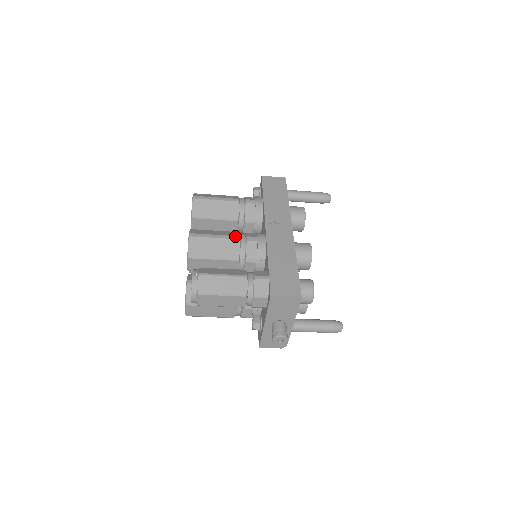
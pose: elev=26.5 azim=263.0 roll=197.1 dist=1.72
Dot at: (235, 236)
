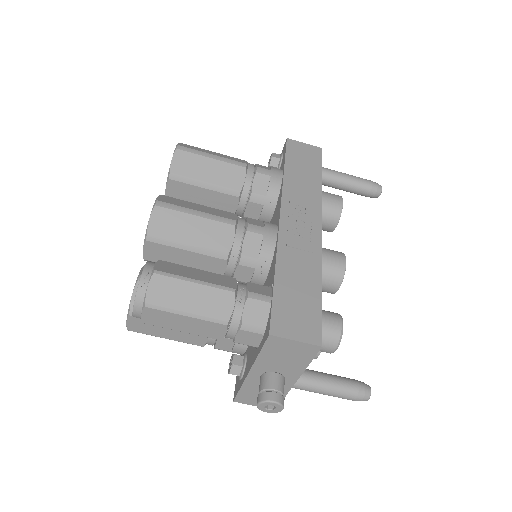
Dot at: (229, 219)
